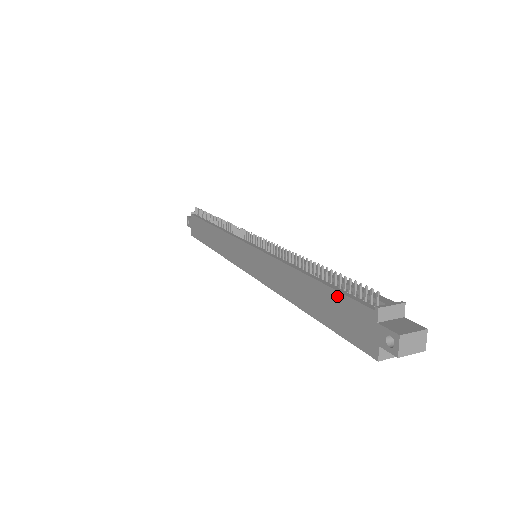
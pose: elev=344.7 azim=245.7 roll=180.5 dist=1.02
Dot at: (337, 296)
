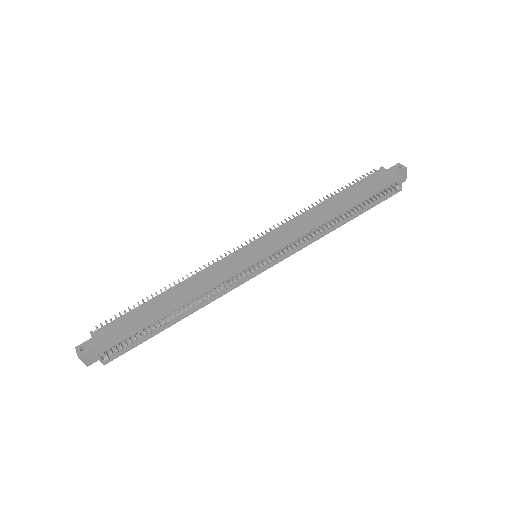
Dot at: (358, 184)
